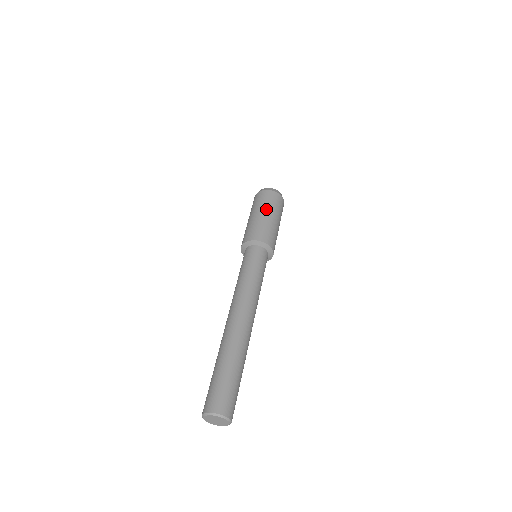
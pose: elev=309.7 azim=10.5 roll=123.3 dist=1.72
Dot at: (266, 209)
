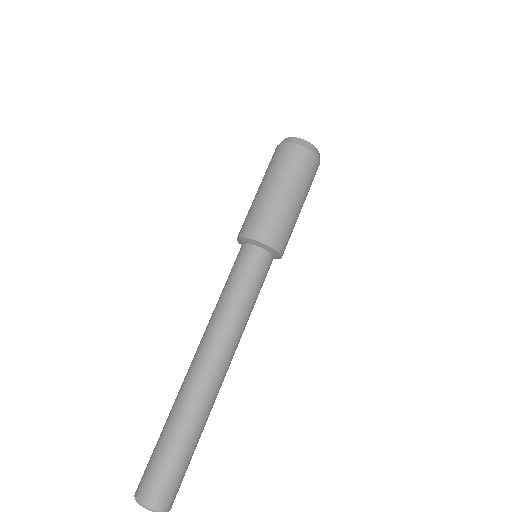
Dot at: (294, 187)
